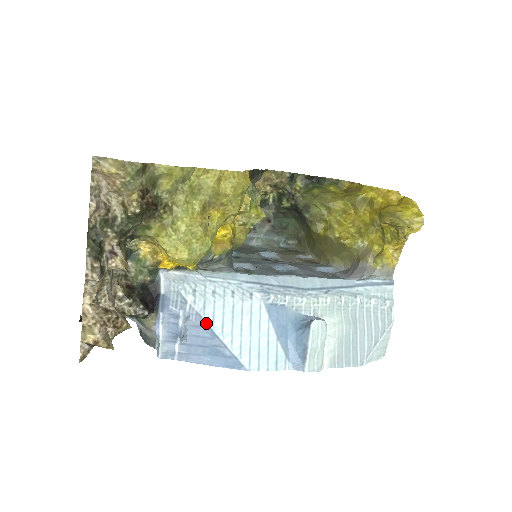
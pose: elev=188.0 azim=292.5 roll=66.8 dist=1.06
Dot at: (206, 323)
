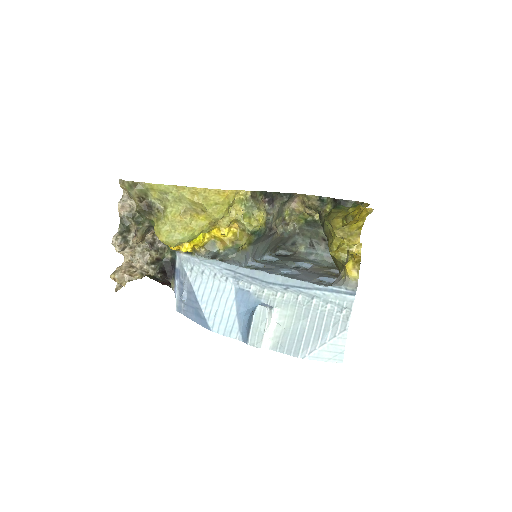
Dot at: (194, 291)
